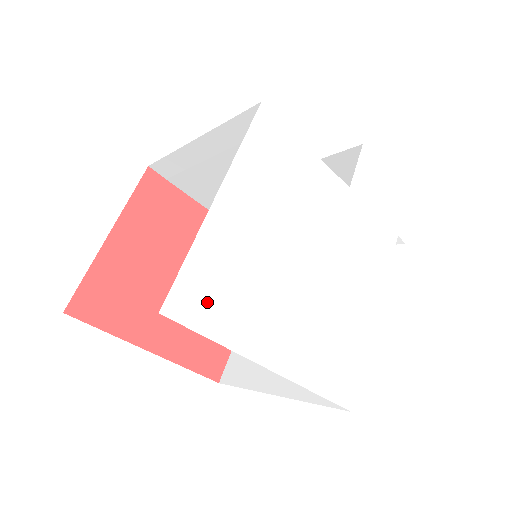
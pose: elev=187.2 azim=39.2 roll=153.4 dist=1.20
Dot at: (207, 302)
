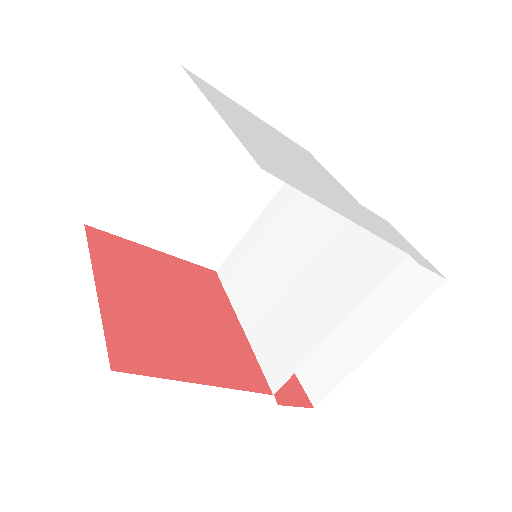
Dot at: (207, 88)
